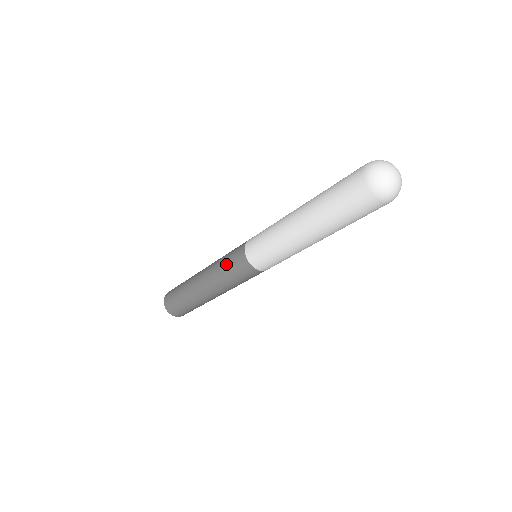
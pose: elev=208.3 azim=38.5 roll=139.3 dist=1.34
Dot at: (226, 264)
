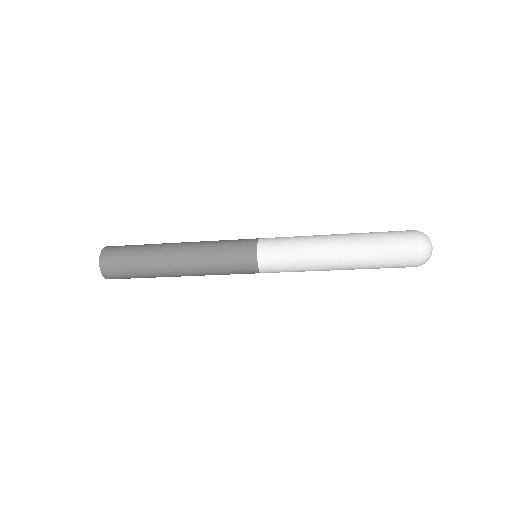
Dot at: (226, 264)
